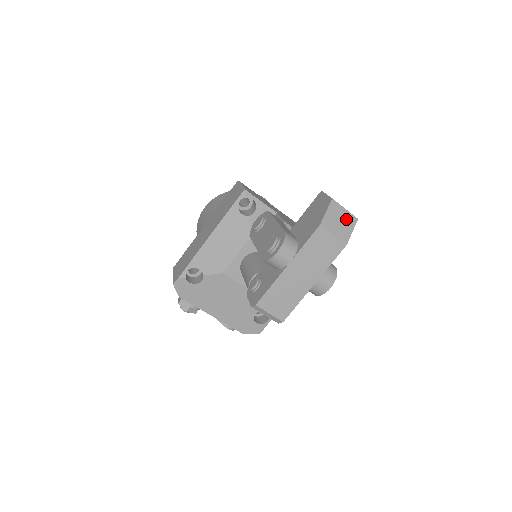
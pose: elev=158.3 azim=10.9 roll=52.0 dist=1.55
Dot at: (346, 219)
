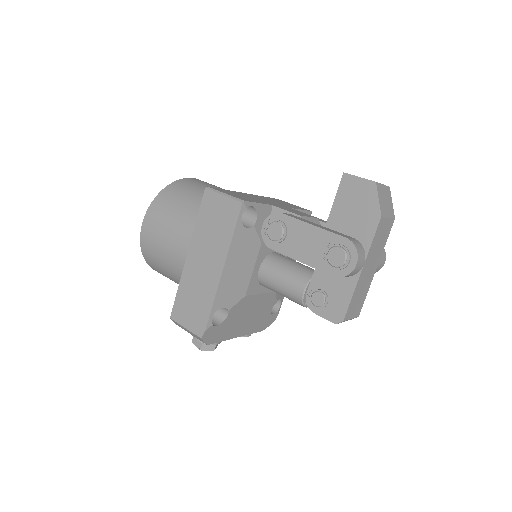
Dot at: (386, 194)
